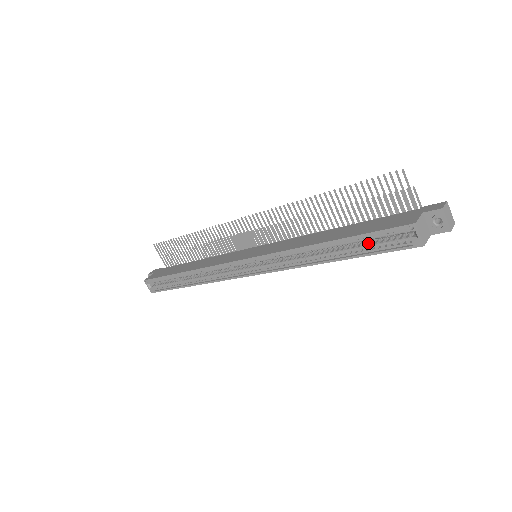
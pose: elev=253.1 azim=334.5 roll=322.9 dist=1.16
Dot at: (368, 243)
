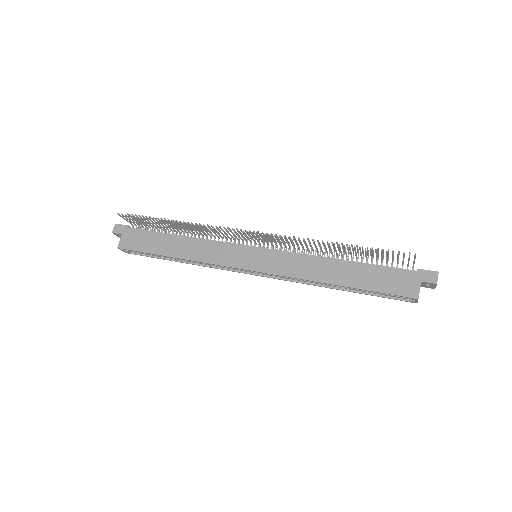
Dot at: occluded
